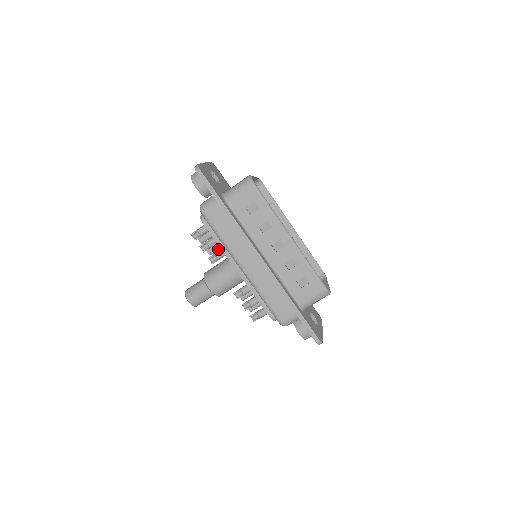
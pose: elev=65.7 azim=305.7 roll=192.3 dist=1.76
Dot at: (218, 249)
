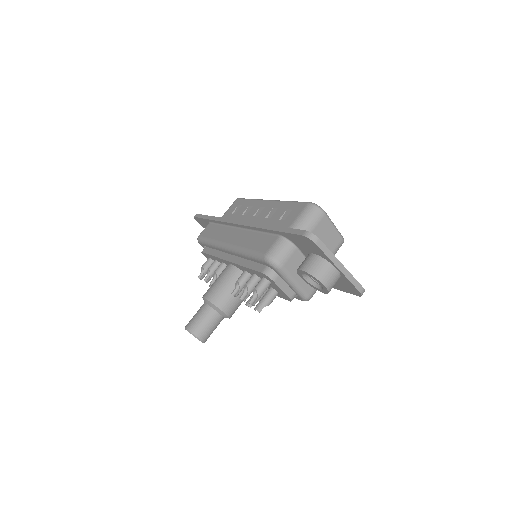
Dot at: occluded
